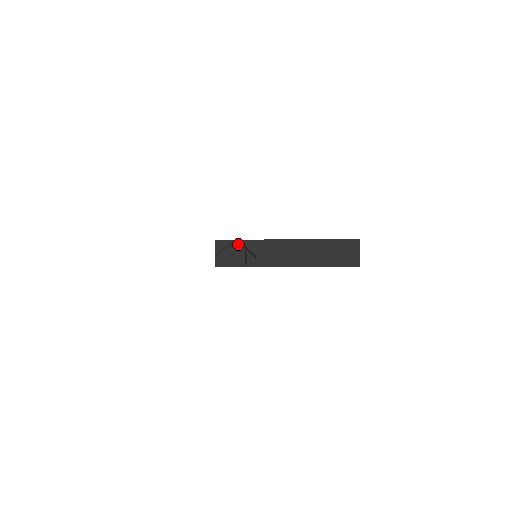
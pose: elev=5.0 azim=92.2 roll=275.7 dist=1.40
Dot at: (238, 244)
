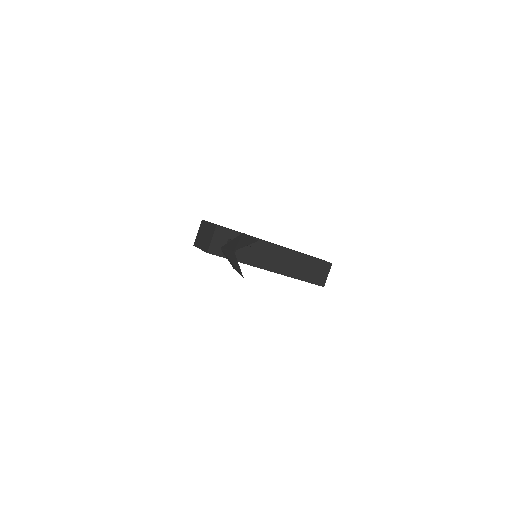
Dot at: (236, 236)
